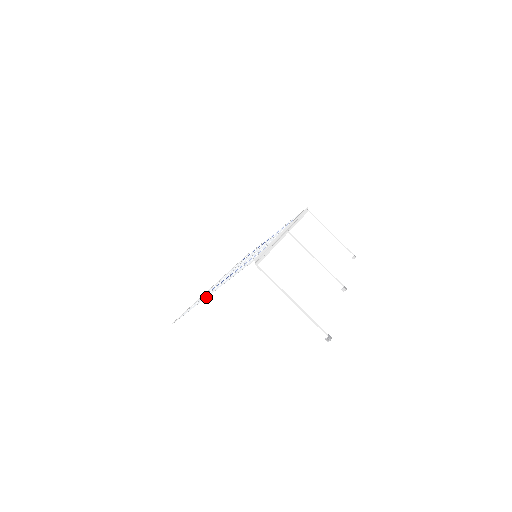
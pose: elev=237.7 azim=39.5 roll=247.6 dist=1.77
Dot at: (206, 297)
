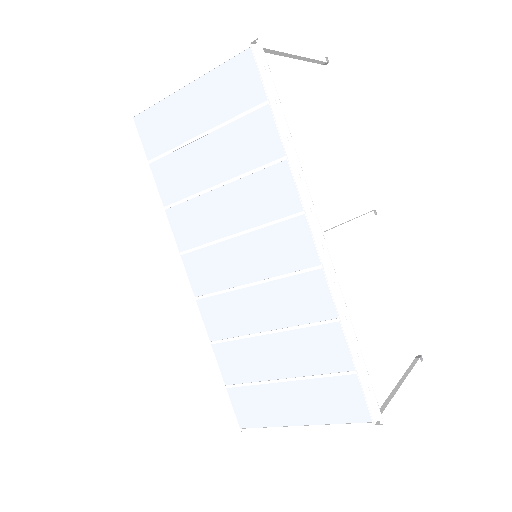
Dot at: (296, 428)
